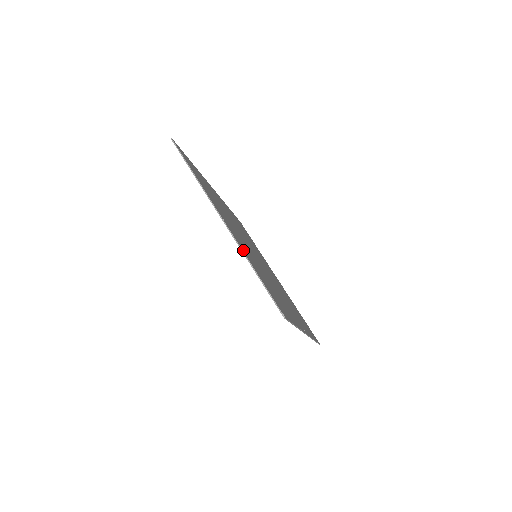
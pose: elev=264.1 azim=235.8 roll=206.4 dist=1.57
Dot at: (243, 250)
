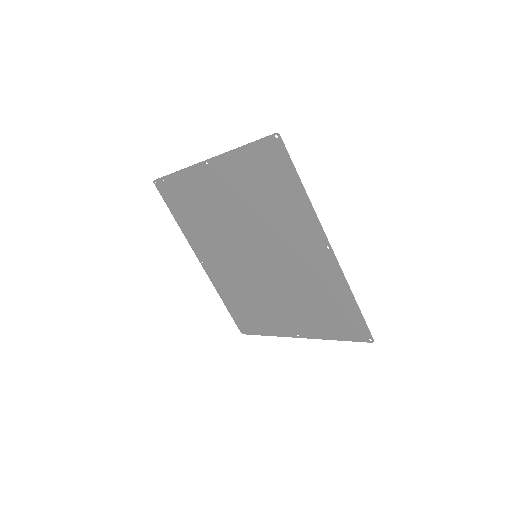
Dot at: (229, 159)
